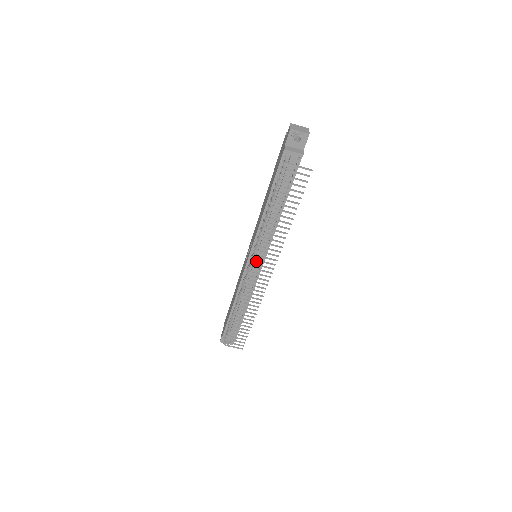
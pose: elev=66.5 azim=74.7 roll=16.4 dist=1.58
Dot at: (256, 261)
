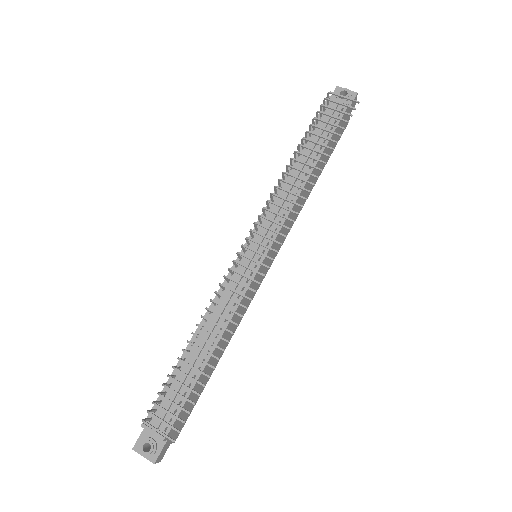
Dot at: (256, 247)
